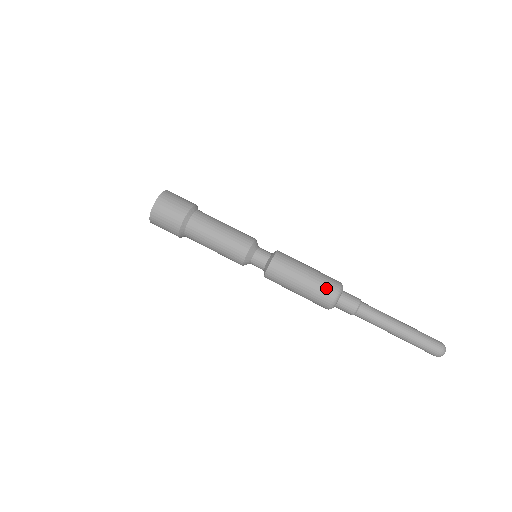
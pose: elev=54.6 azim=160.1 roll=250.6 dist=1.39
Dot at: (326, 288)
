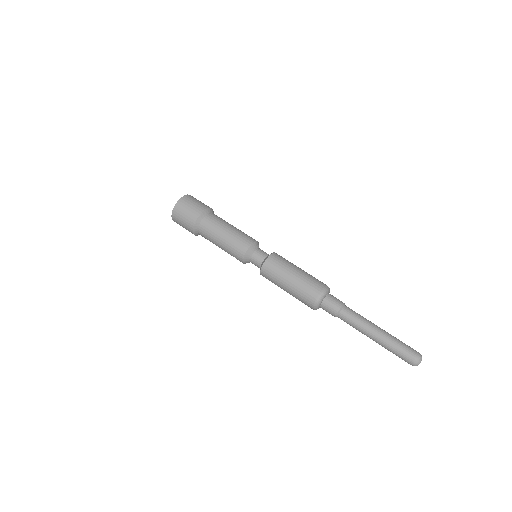
Dot at: (315, 283)
